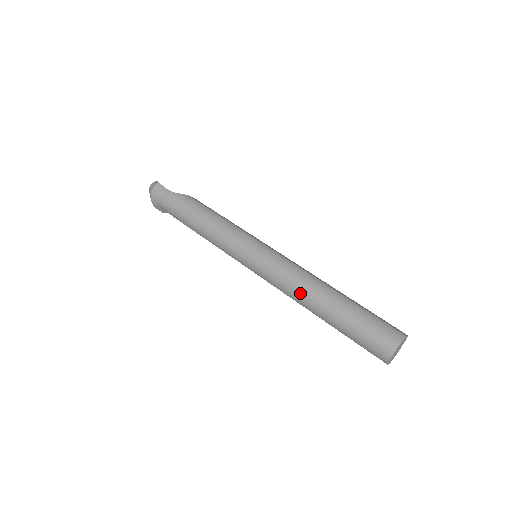
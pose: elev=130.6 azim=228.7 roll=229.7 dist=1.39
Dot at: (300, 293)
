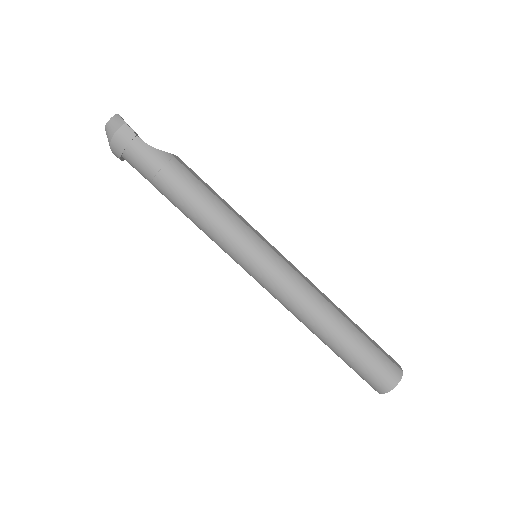
Dot at: (309, 317)
